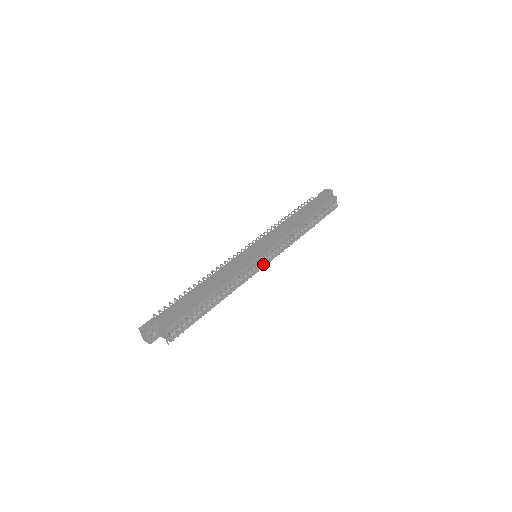
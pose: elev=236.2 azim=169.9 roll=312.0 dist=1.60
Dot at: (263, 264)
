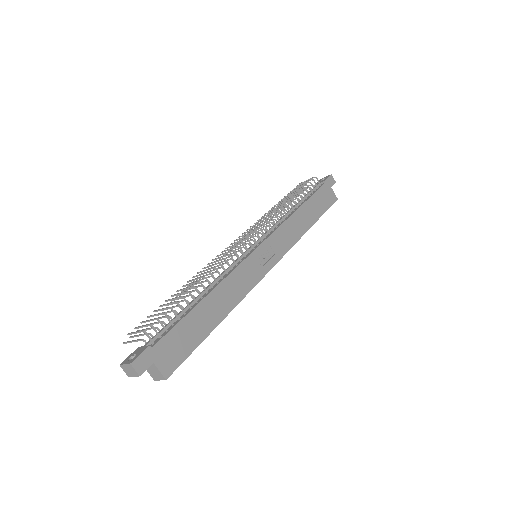
Dot at: occluded
